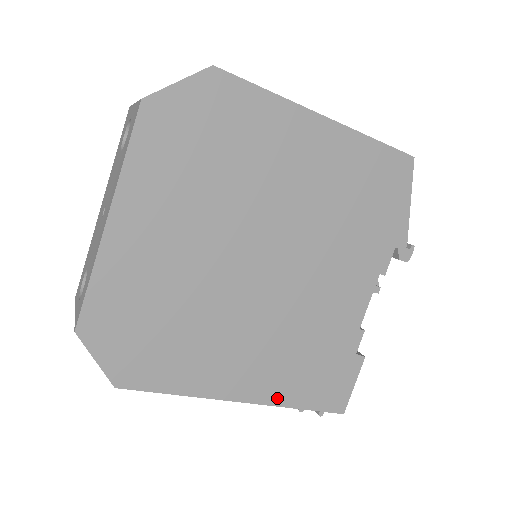
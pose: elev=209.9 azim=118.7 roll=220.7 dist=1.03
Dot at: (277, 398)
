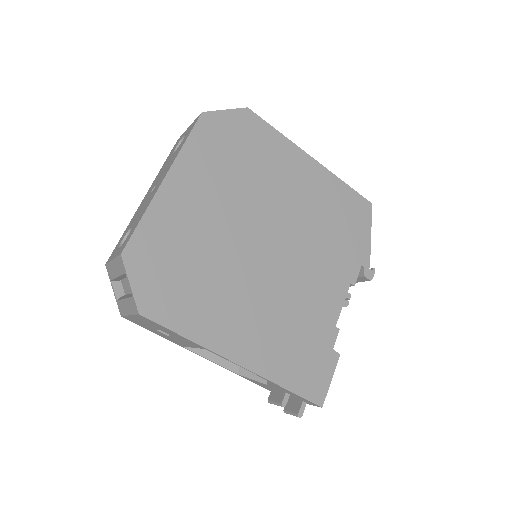
Dot at: (267, 371)
